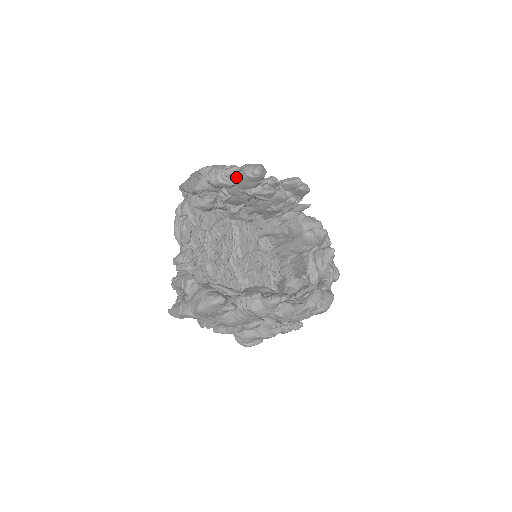
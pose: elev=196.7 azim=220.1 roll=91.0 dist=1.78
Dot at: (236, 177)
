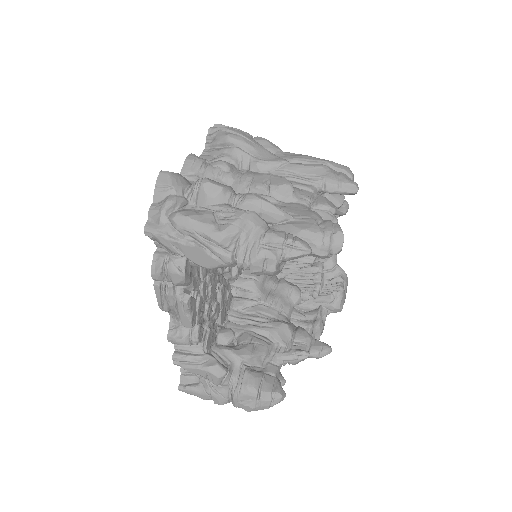
Dot at: occluded
